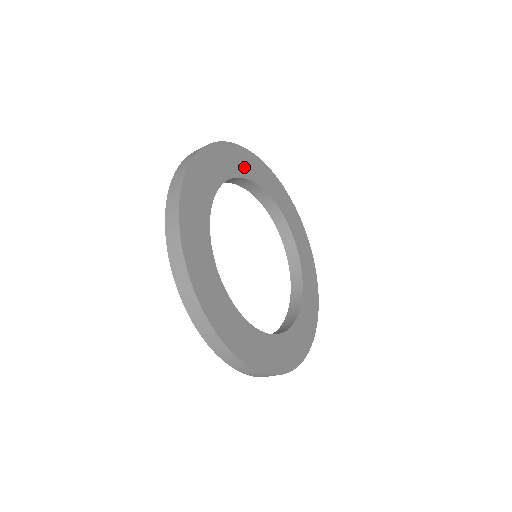
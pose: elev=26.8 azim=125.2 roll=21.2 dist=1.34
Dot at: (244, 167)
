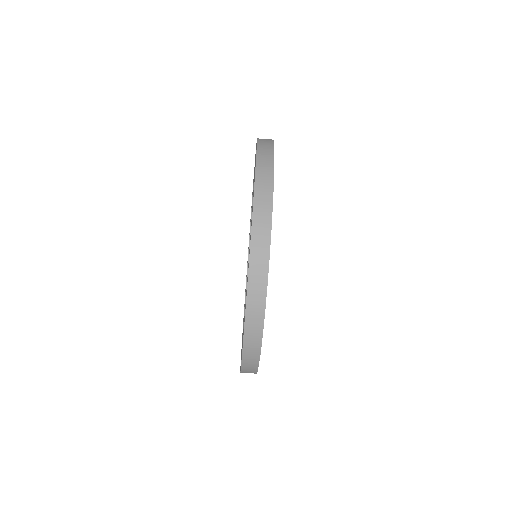
Dot at: occluded
